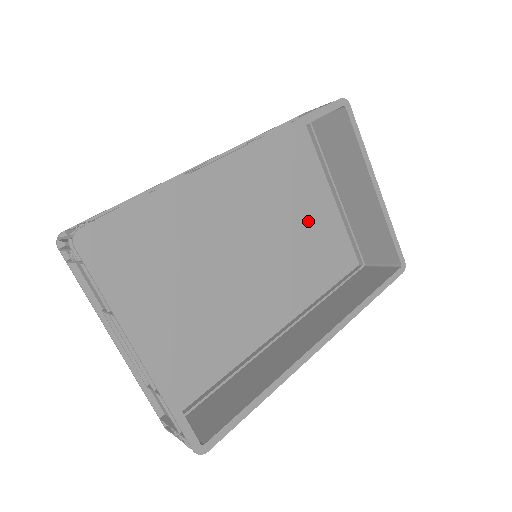
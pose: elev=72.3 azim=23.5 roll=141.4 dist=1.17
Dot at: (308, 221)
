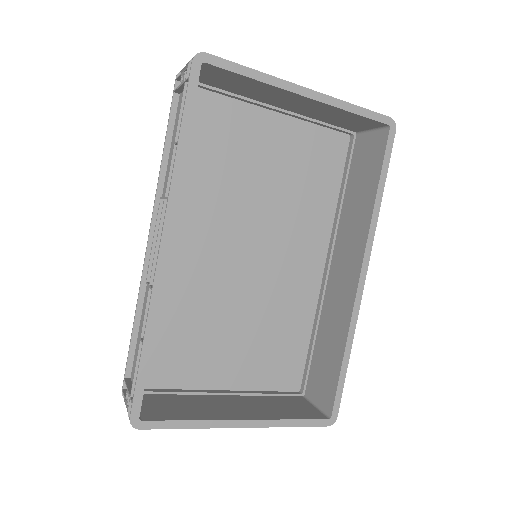
Dot at: (272, 163)
